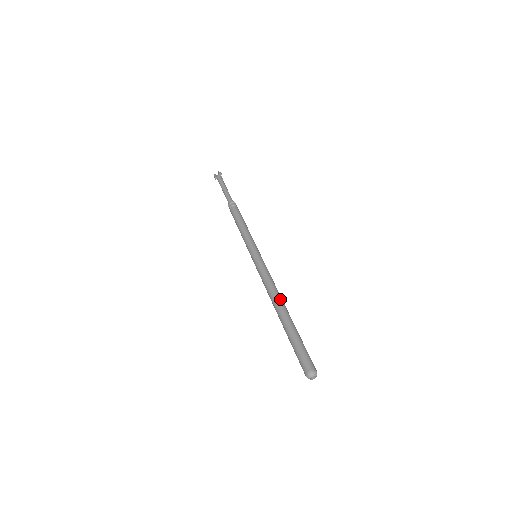
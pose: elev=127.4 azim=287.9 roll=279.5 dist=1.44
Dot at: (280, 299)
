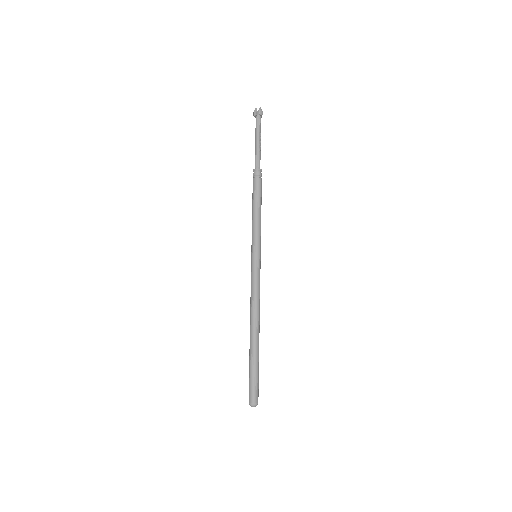
Dot at: (257, 321)
